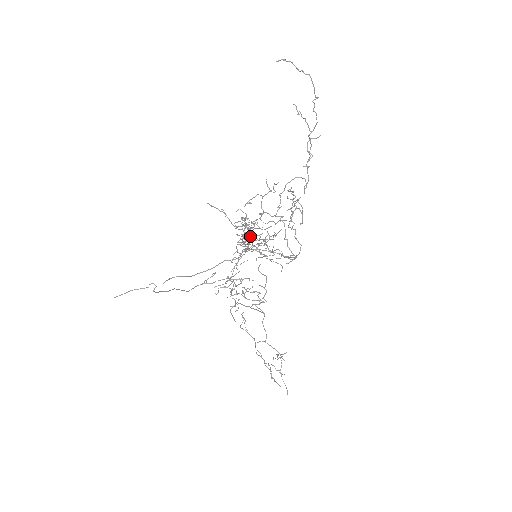
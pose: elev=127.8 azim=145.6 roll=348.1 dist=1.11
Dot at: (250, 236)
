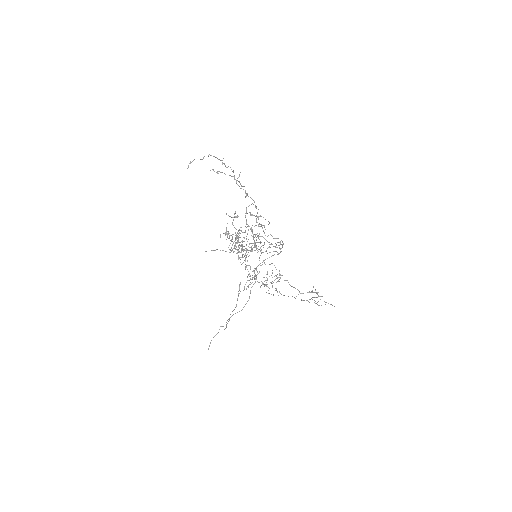
Dot at: occluded
